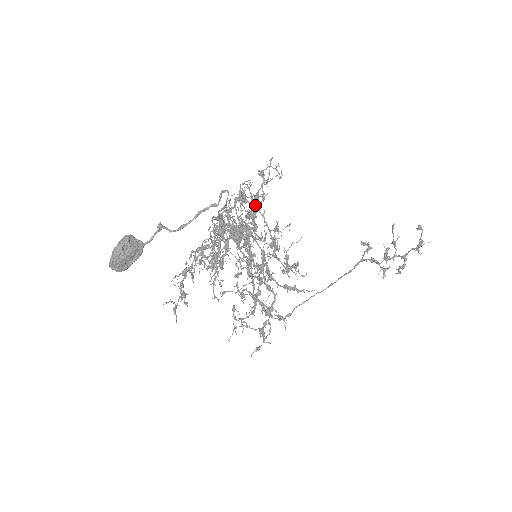
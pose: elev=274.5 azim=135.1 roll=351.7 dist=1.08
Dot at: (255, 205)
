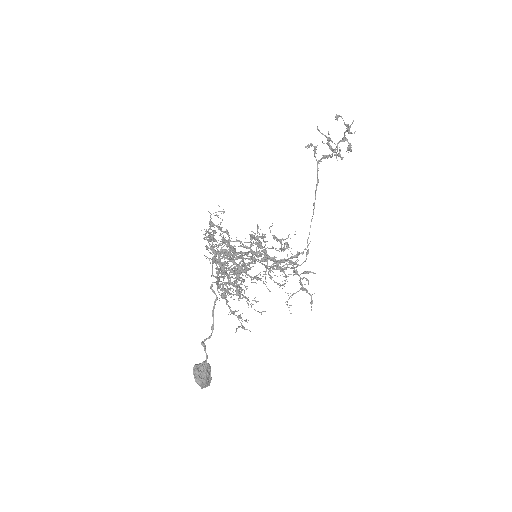
Dot at: occluded
